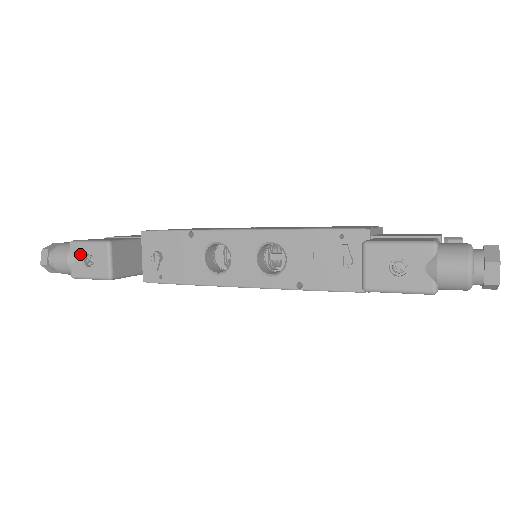
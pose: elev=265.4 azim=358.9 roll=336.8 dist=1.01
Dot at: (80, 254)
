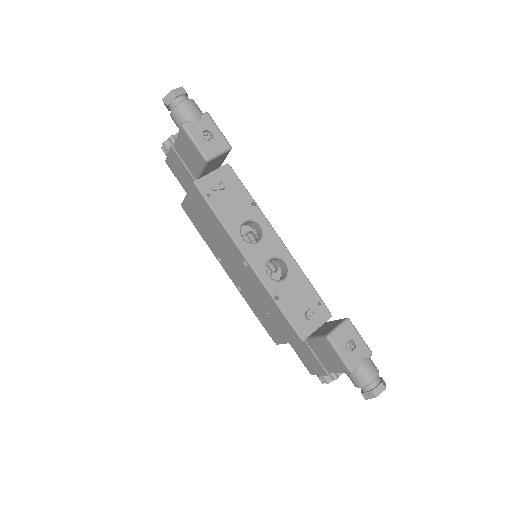
Dot at: (206, 126)
